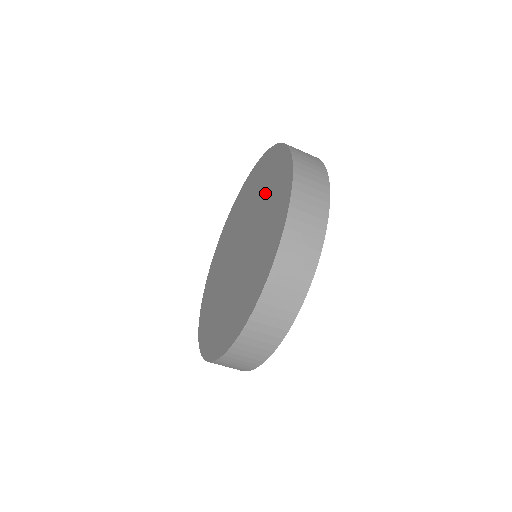
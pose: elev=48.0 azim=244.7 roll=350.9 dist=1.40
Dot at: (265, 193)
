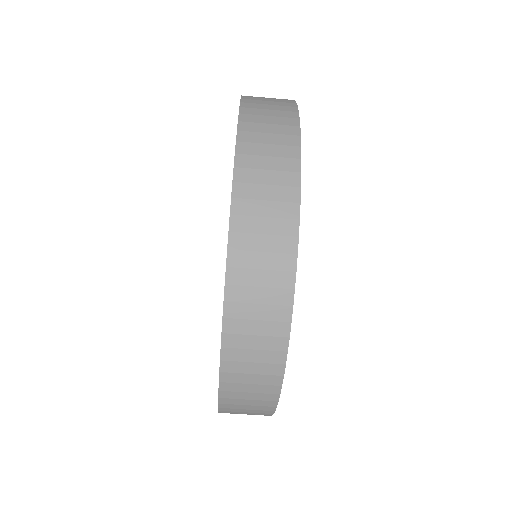
Dot at: occluded
